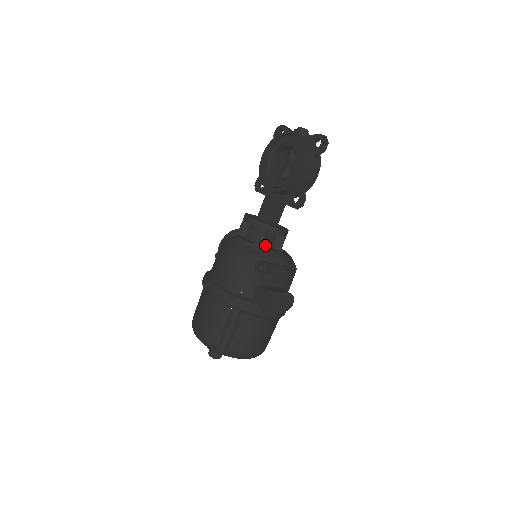
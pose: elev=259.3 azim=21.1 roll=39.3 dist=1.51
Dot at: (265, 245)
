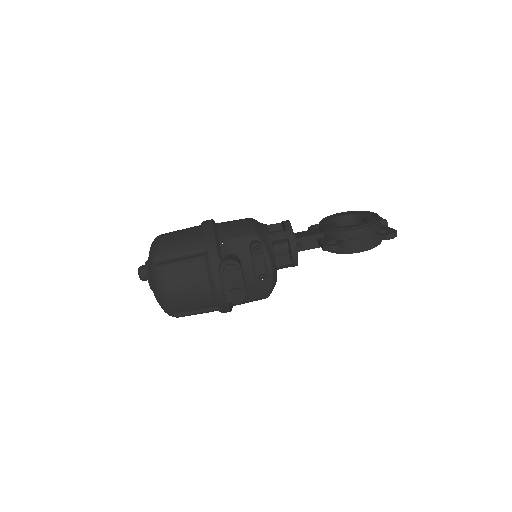
Dot at: (274, 248)
